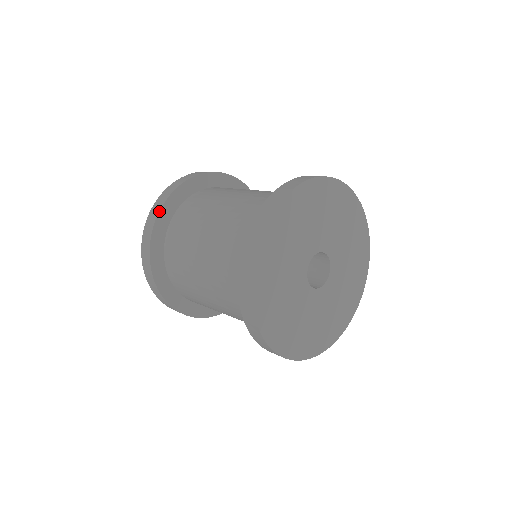
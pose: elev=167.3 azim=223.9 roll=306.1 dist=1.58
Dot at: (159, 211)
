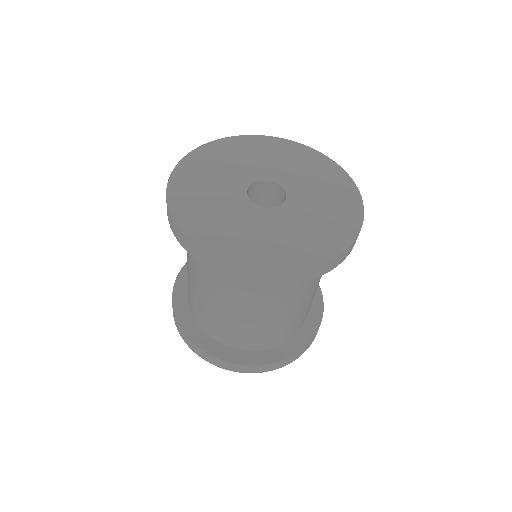
Dot at: (174, 315)
